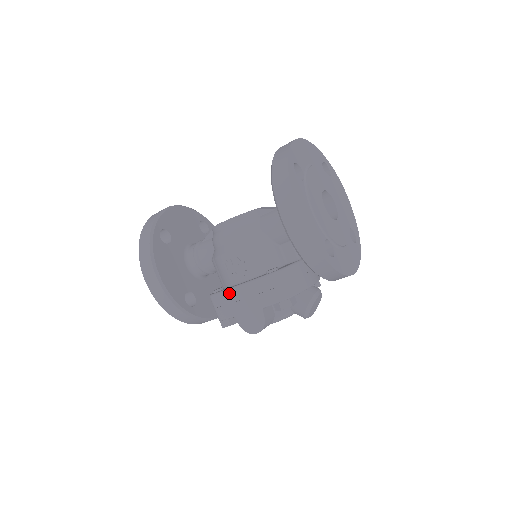
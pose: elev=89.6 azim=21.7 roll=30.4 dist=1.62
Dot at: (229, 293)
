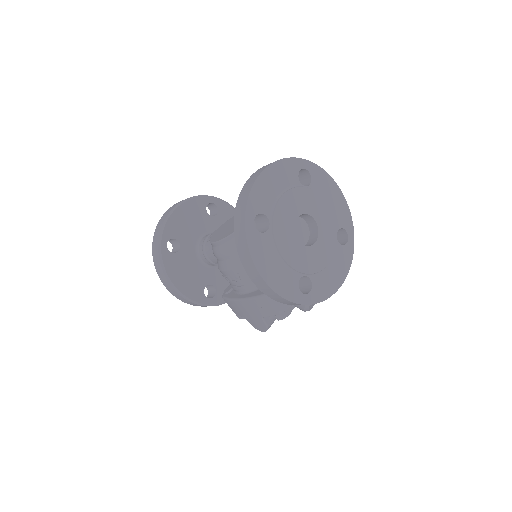
Dot at: (234, 302)
